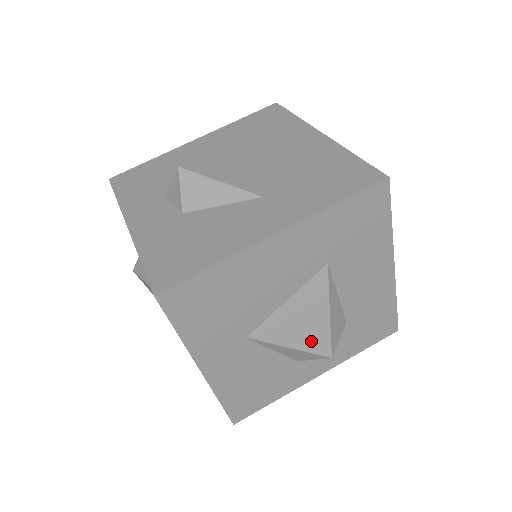
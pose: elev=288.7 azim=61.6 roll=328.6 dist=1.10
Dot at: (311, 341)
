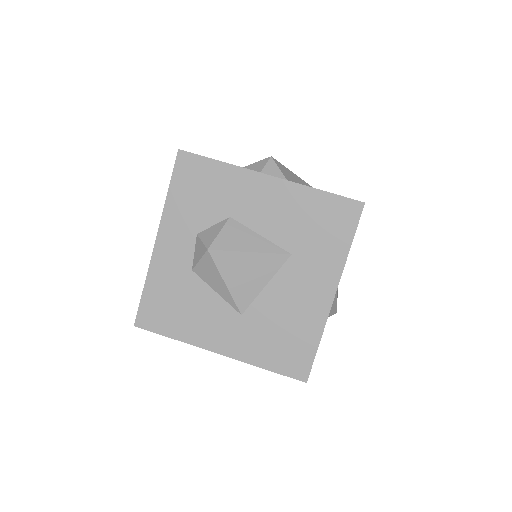
Dot at: occluded
